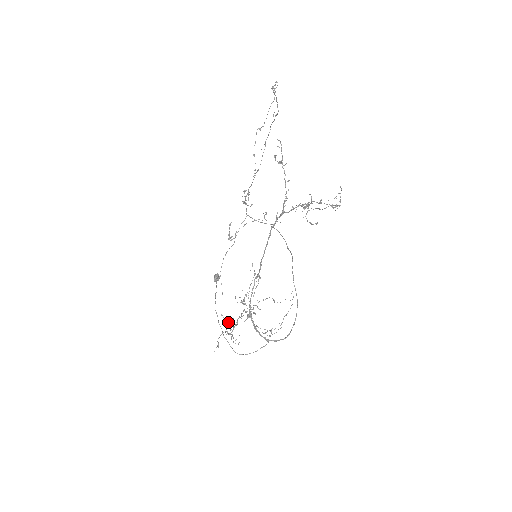
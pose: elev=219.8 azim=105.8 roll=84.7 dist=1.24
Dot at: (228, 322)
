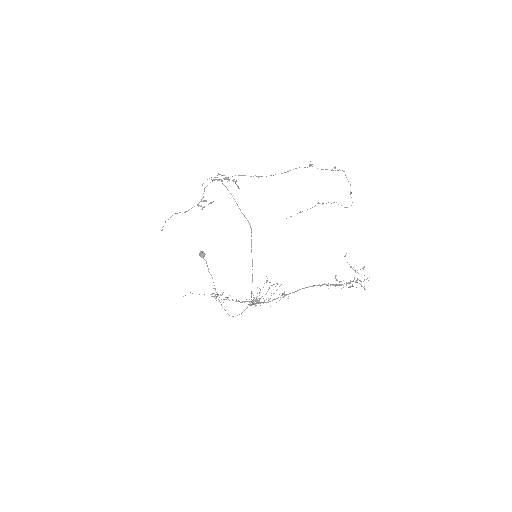
Dot at: occluded
